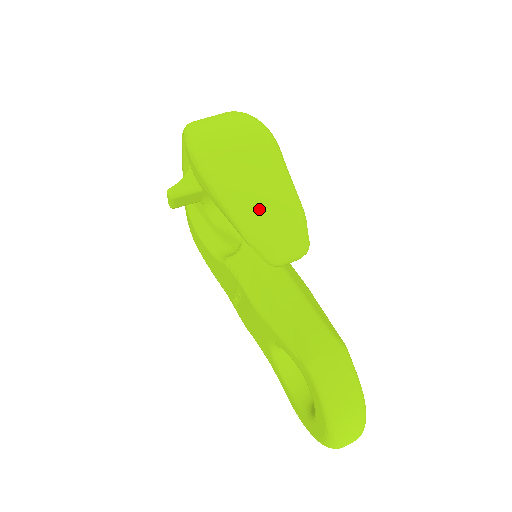
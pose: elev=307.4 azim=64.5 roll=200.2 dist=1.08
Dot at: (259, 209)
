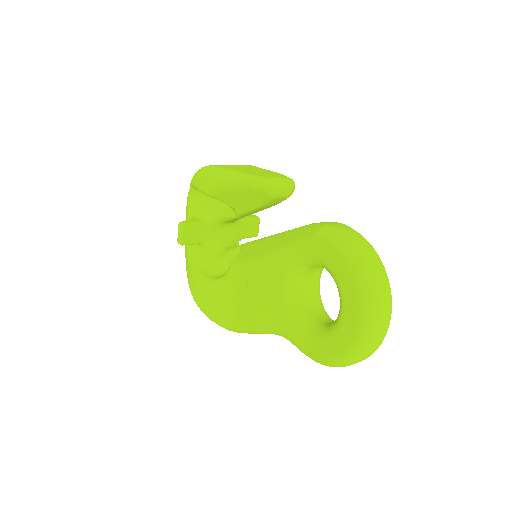
Dot at: (253, 172)
